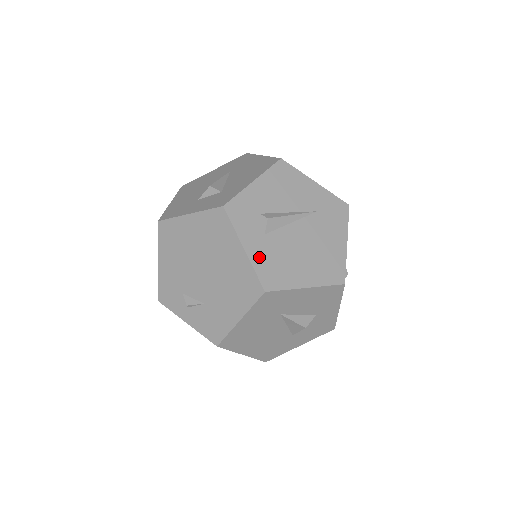
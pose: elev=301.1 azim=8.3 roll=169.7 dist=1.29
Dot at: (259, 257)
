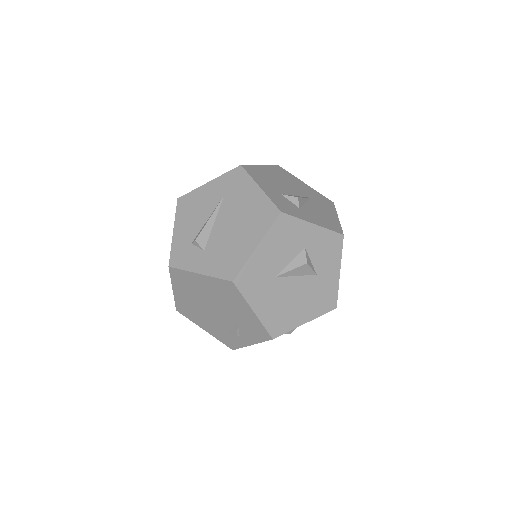
Dot at: (212, 267)
